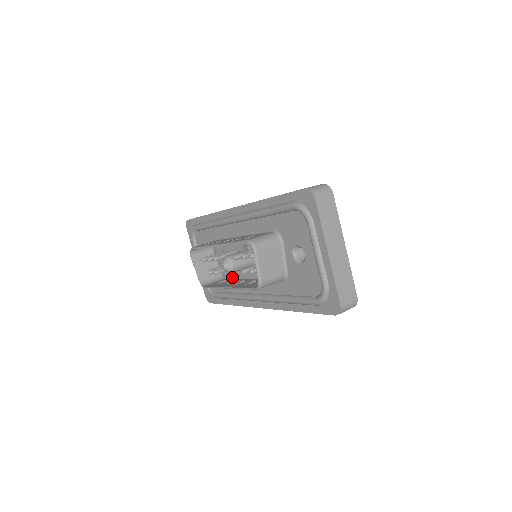
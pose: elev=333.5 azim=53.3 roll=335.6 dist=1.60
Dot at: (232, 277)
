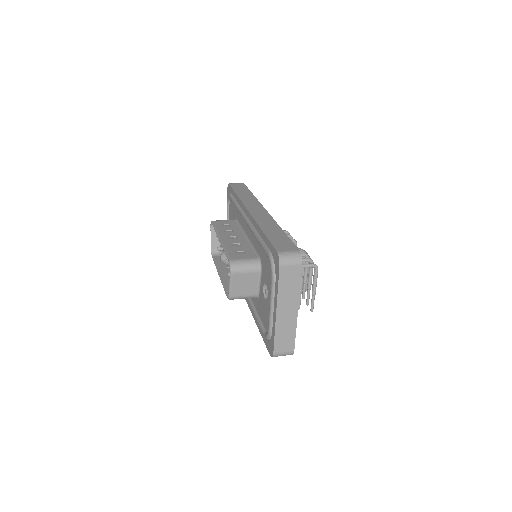
Dot at: occluded
